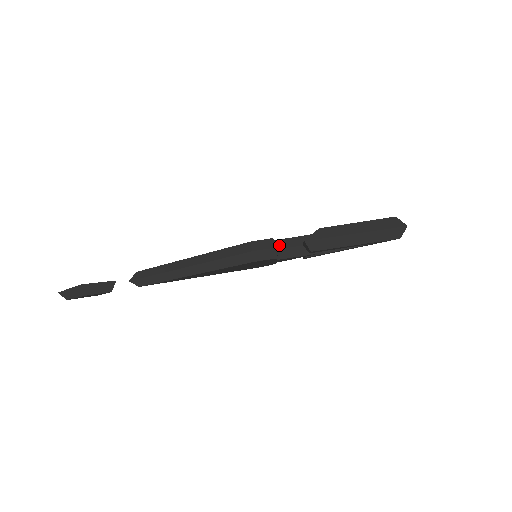
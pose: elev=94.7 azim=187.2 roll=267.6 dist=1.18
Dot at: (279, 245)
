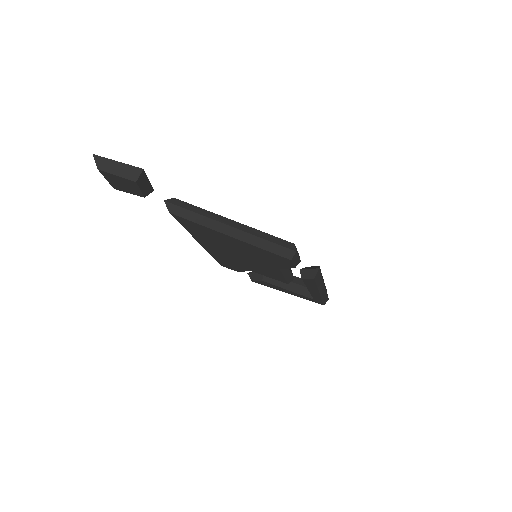
Dot at: occluded
